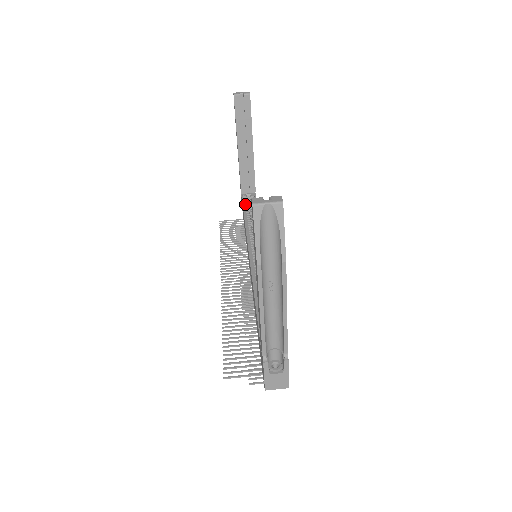
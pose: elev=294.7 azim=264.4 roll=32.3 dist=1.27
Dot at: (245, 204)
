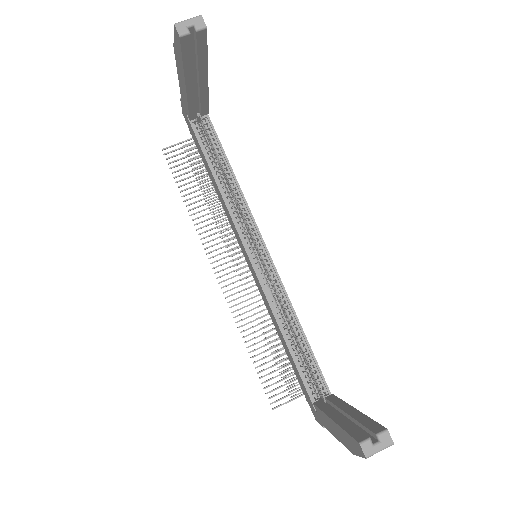
Dot at: (201, 141)
